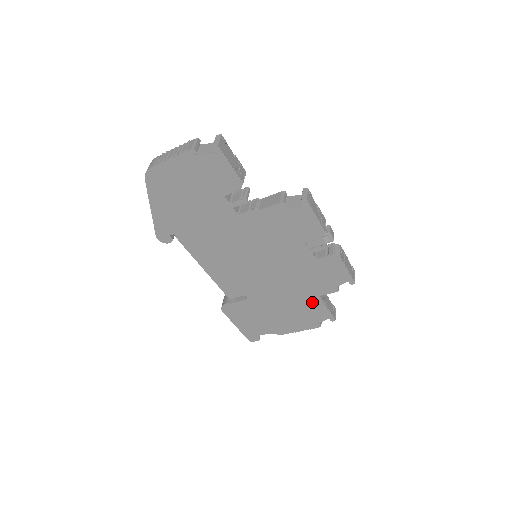
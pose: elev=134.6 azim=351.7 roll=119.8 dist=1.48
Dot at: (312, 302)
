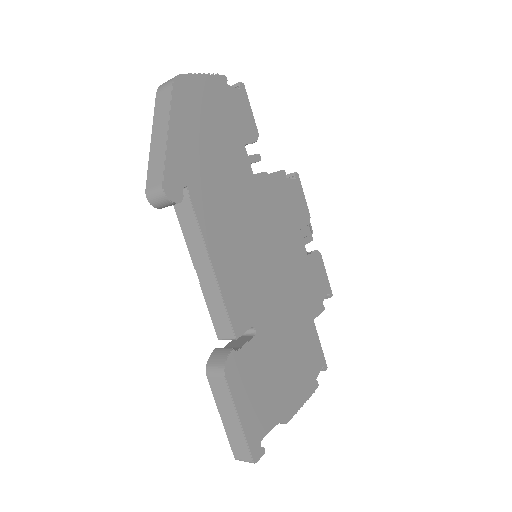
Dot at: (309, 333)
